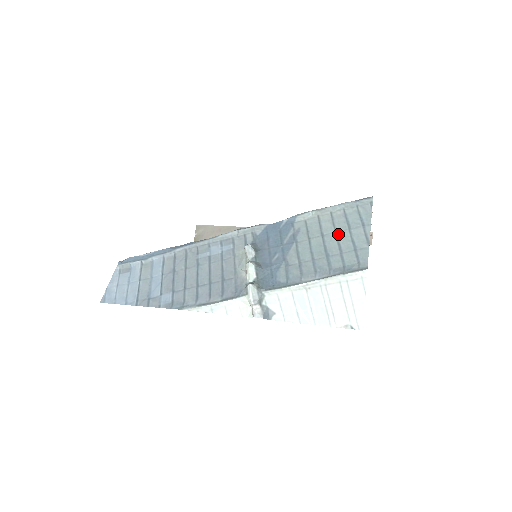
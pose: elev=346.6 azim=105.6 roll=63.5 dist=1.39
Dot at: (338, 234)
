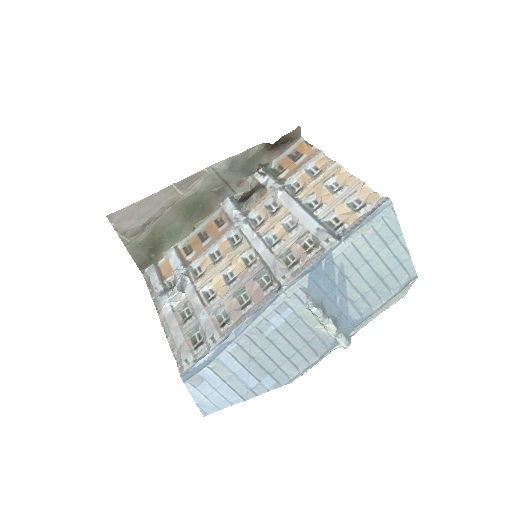
Dot at: (380, 255)
